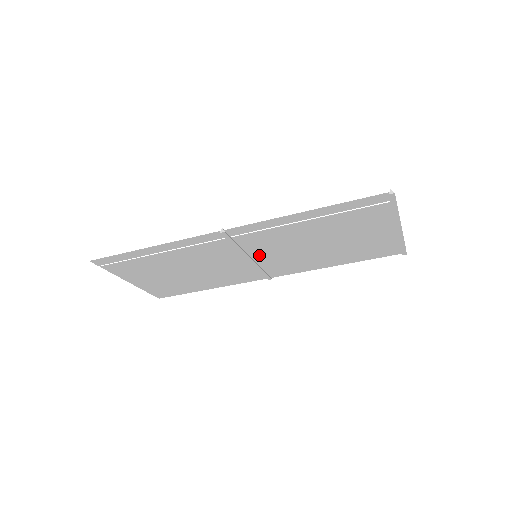
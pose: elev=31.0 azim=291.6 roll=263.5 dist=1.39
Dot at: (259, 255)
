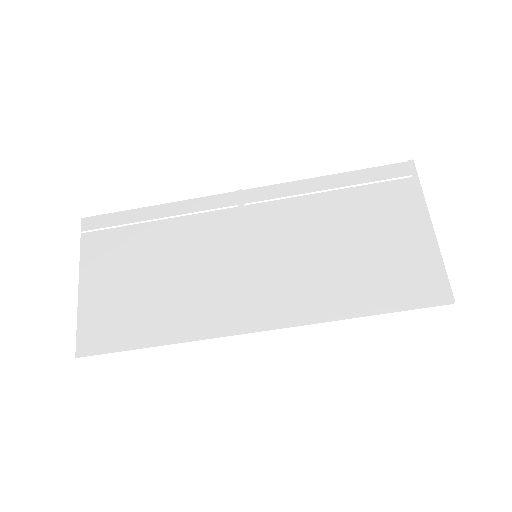
Dot at: (260, 256)
